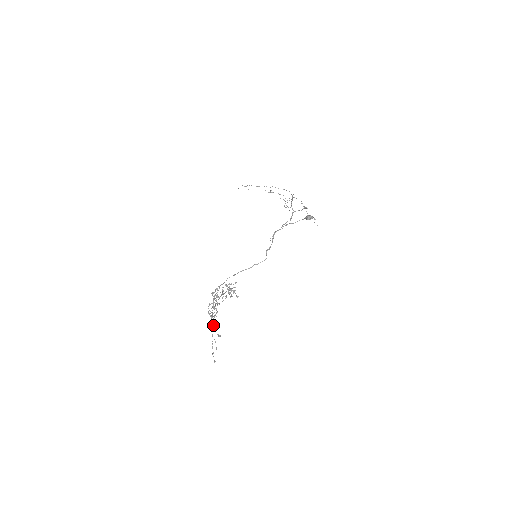
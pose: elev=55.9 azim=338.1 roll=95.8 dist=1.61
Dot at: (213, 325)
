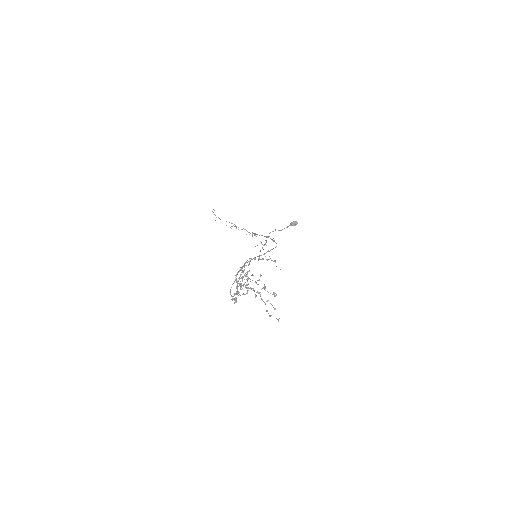
Dot at: (255, 294)
